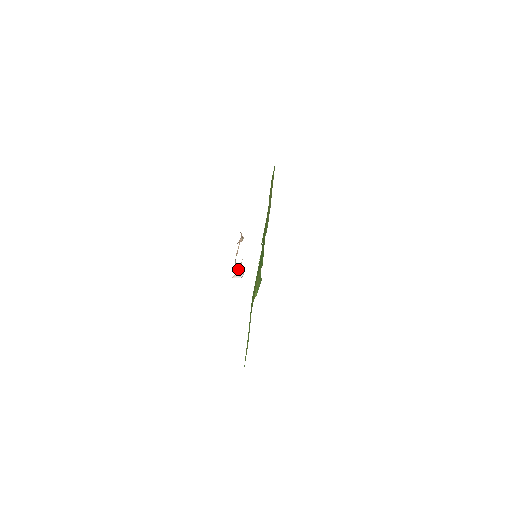
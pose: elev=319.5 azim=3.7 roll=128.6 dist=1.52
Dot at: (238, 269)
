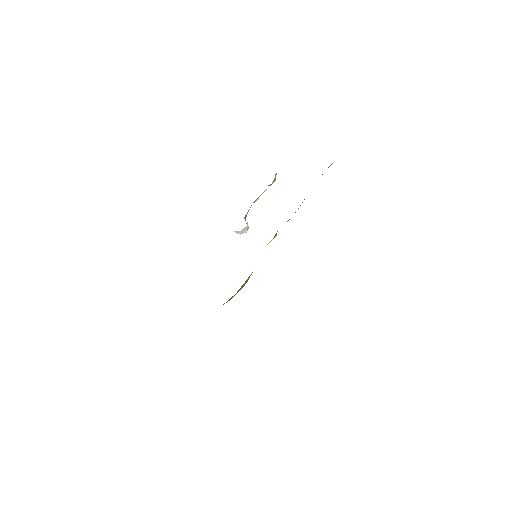
Dot at: (242, 229)
